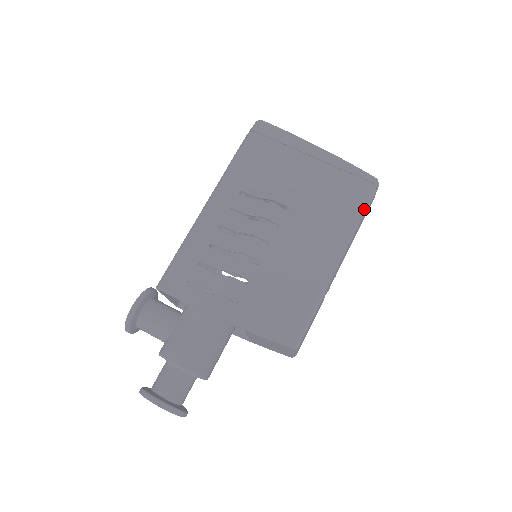
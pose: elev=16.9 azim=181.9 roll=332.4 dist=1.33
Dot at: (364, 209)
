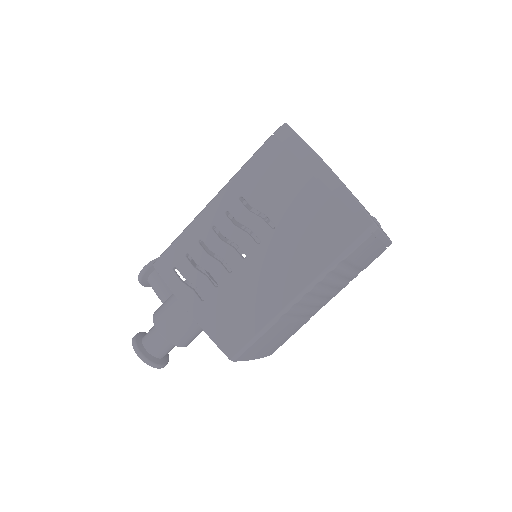
Dot at: (346, 252)
